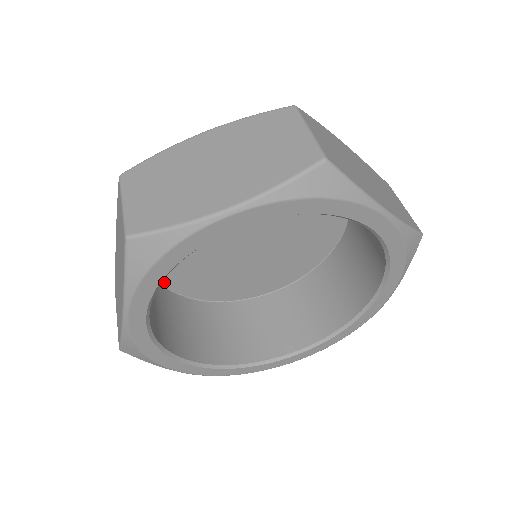
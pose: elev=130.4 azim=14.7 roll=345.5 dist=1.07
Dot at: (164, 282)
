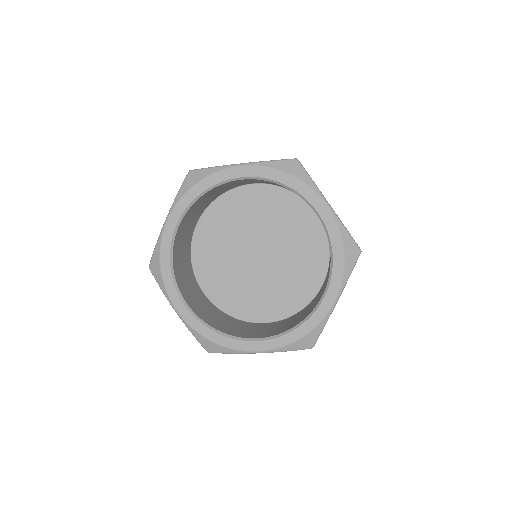
Dot at: (242, 318)
